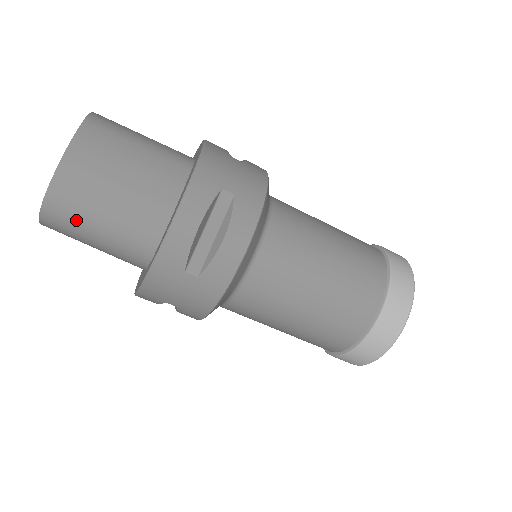
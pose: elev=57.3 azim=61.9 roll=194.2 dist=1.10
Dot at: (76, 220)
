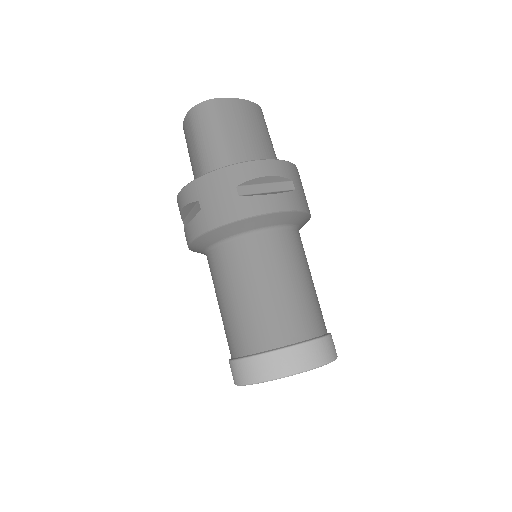
Dot at: (212, 121)
